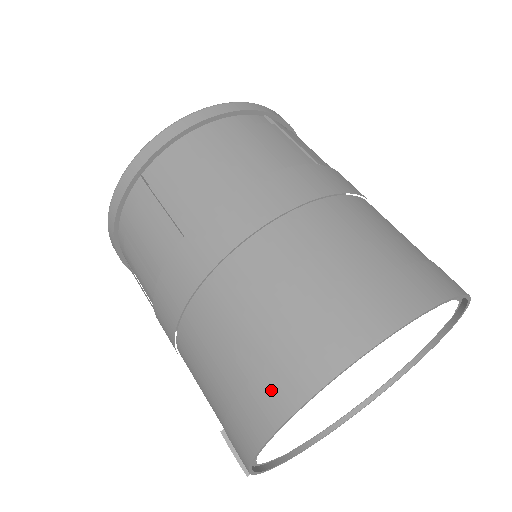
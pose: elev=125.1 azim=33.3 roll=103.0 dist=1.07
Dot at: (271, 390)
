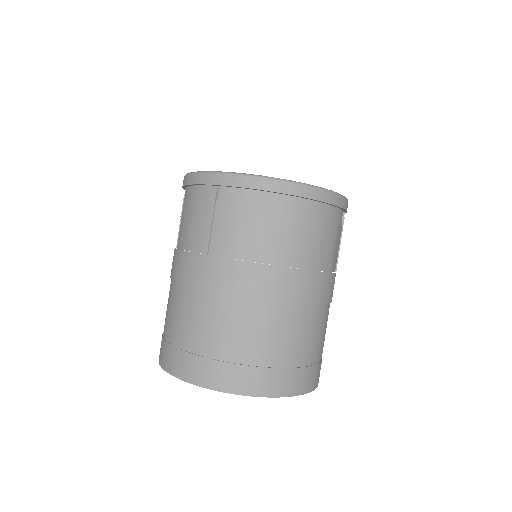
Dot at: occluded
